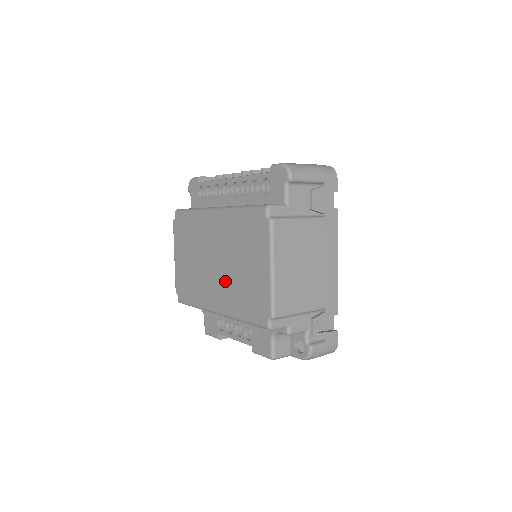
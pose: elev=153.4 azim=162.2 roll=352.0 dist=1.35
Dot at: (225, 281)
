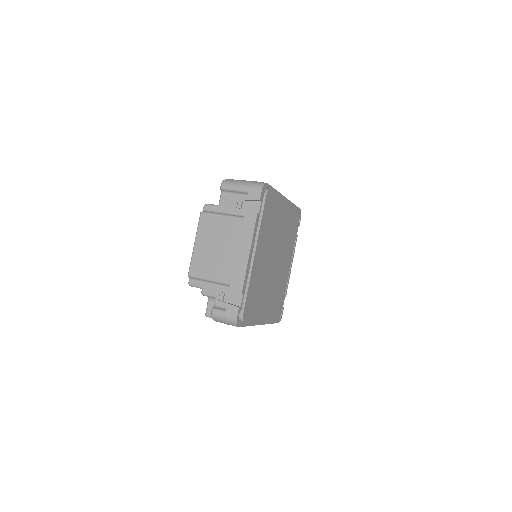
Dot at: occluded
